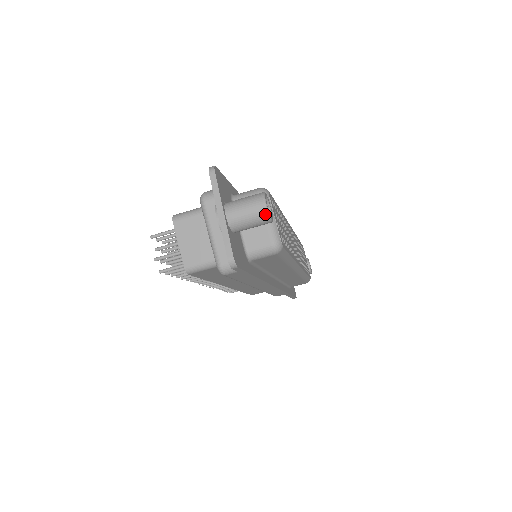
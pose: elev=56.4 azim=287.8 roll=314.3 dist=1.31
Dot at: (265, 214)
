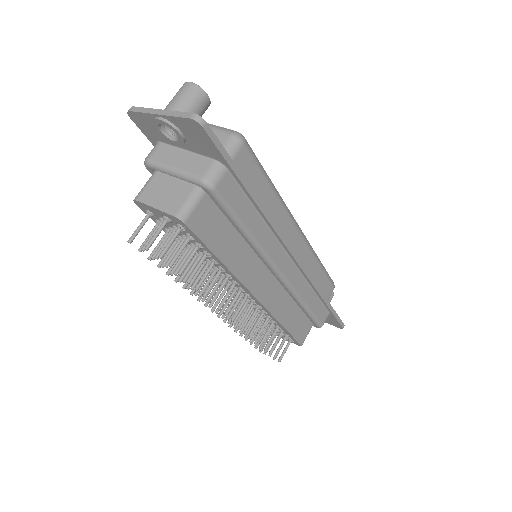
Dot at: (195, 88)
